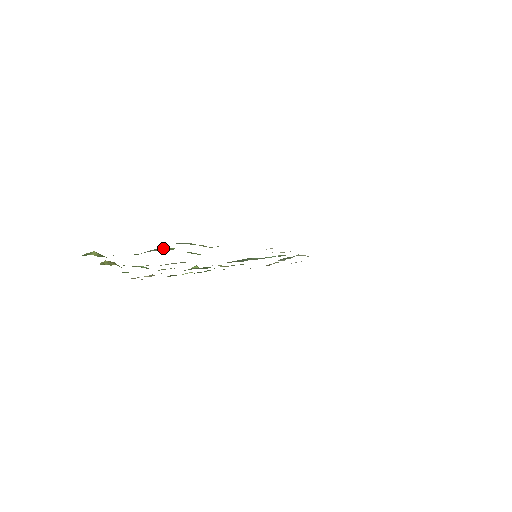
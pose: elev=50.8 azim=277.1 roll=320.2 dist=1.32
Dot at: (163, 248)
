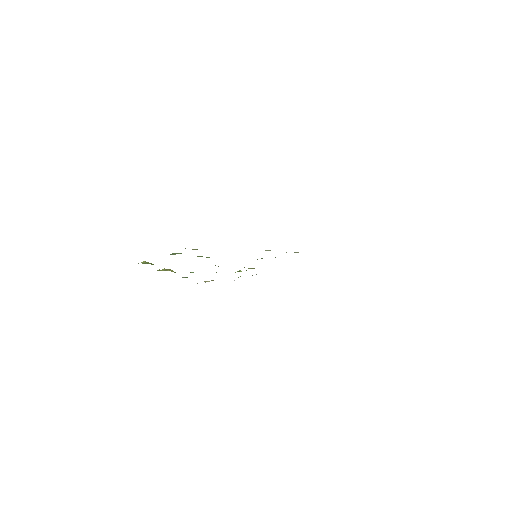
Dot at: (173, 254)
